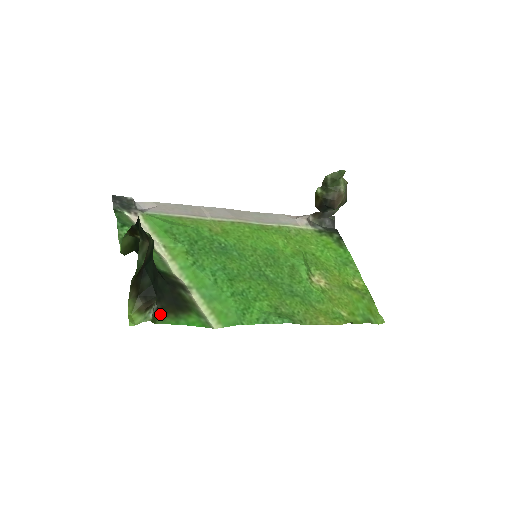
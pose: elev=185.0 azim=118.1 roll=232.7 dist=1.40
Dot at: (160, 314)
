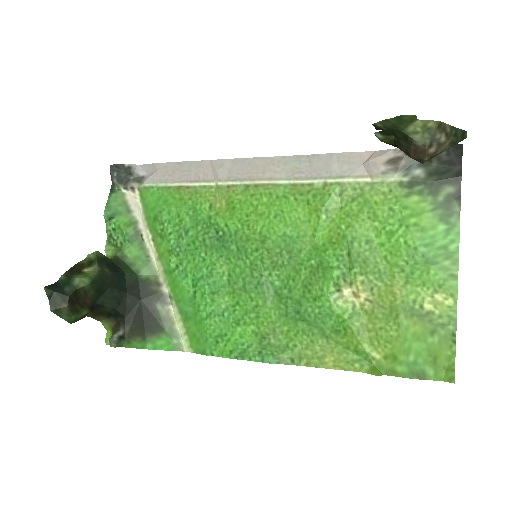
Dot at: (127, 337)
